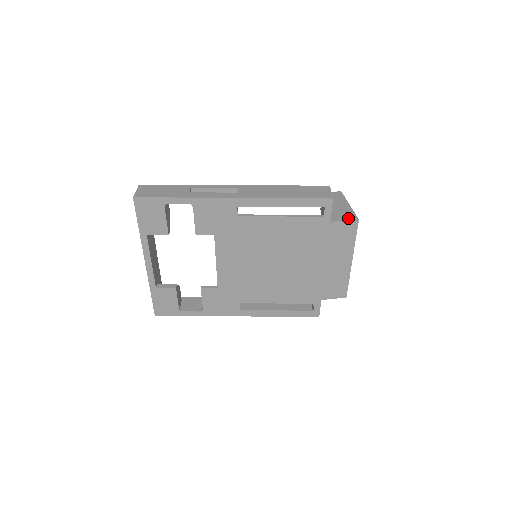
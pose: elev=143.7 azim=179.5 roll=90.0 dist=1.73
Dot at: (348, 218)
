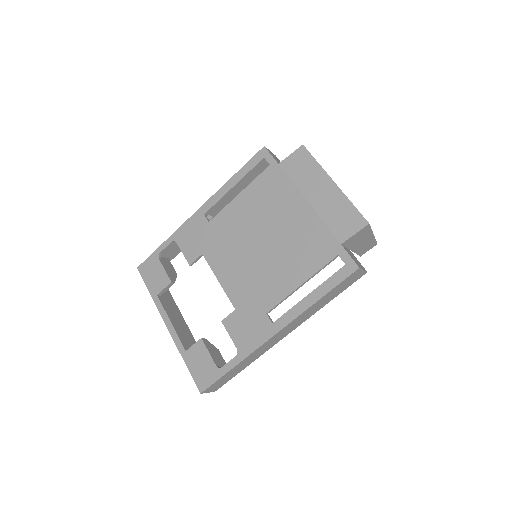
Dot at: (295, 153)
